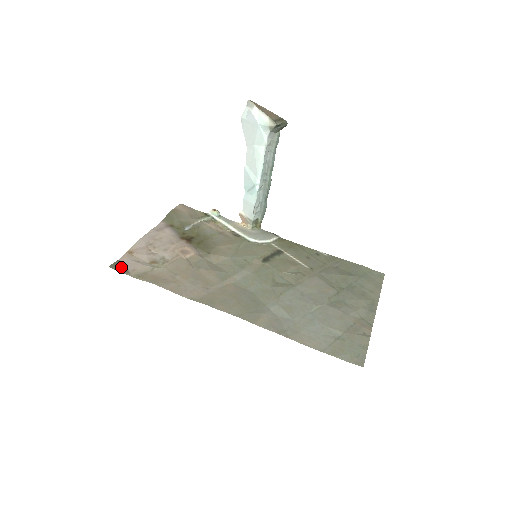
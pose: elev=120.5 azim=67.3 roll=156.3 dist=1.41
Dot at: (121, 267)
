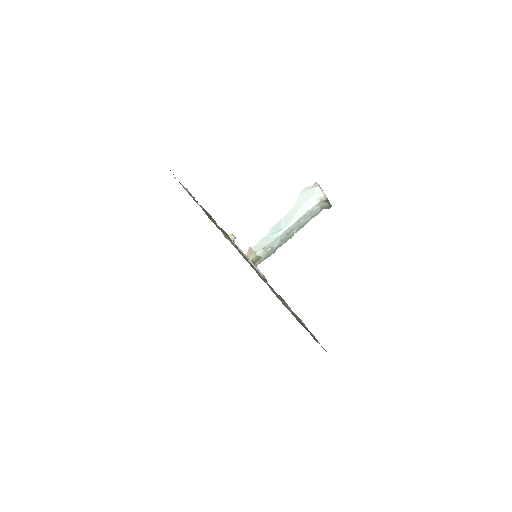
Dot at: occluded
